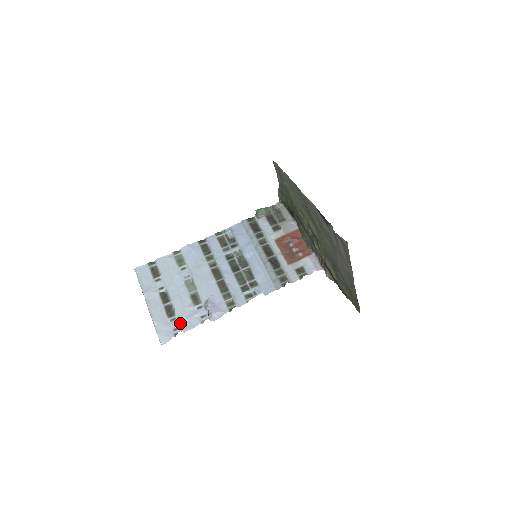
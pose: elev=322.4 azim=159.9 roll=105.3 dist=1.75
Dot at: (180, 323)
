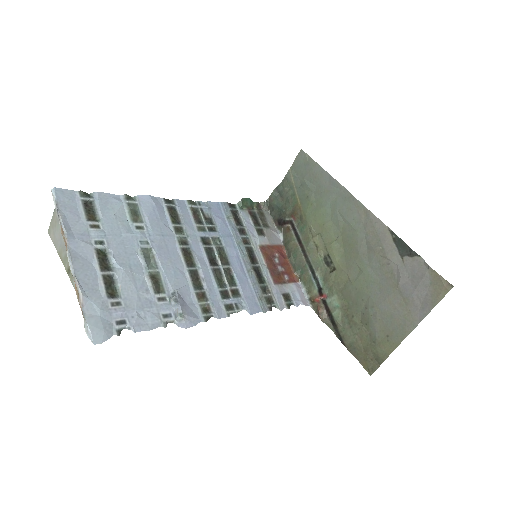
Dot at: (129, 314)
